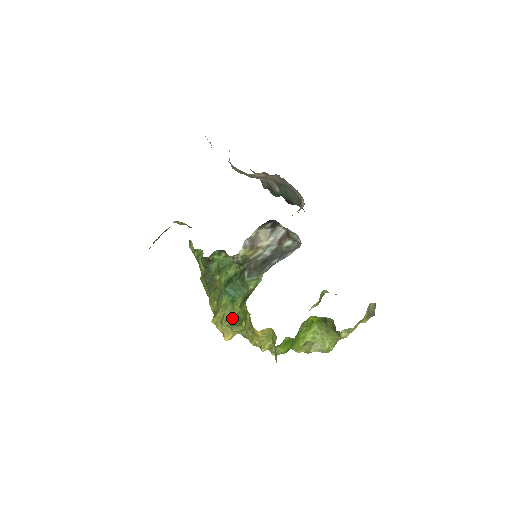
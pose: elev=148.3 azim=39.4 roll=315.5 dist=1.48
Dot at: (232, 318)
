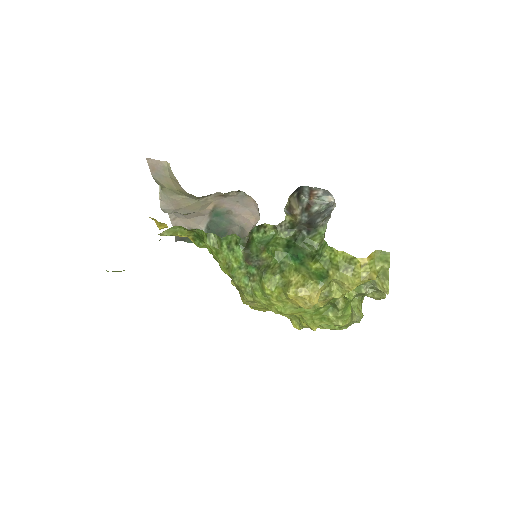
Dot at: (314, 275)
